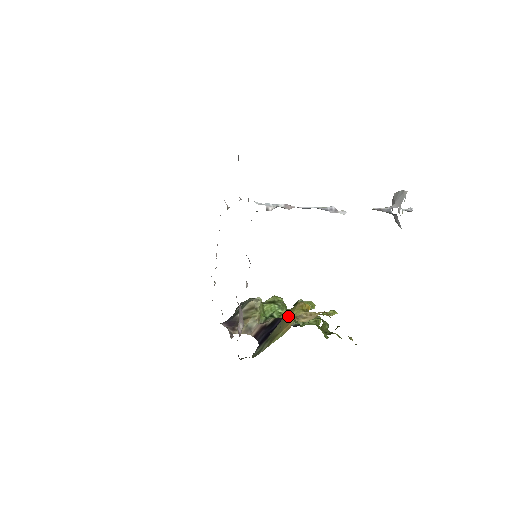
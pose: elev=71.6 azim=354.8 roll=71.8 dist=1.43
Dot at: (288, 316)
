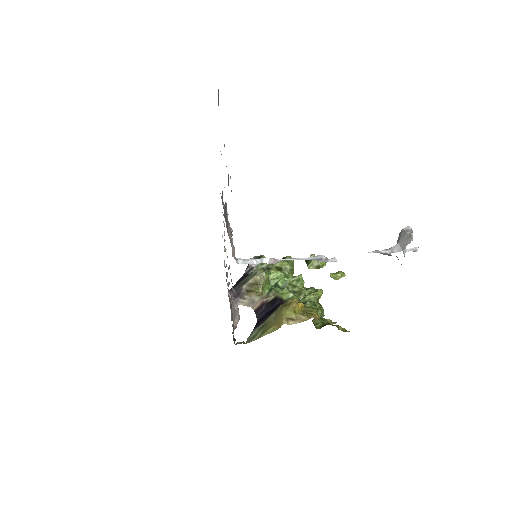
Dot at: (281, 313)
